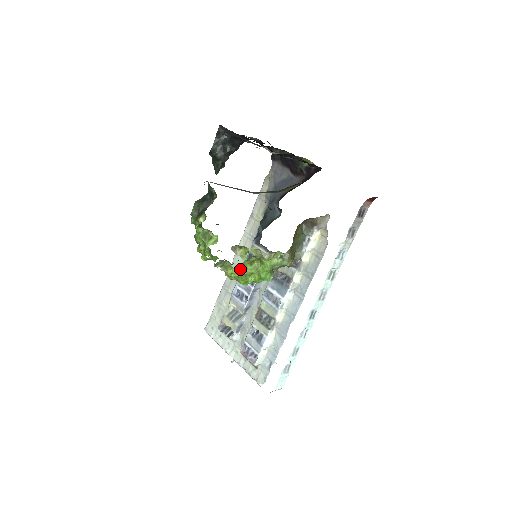
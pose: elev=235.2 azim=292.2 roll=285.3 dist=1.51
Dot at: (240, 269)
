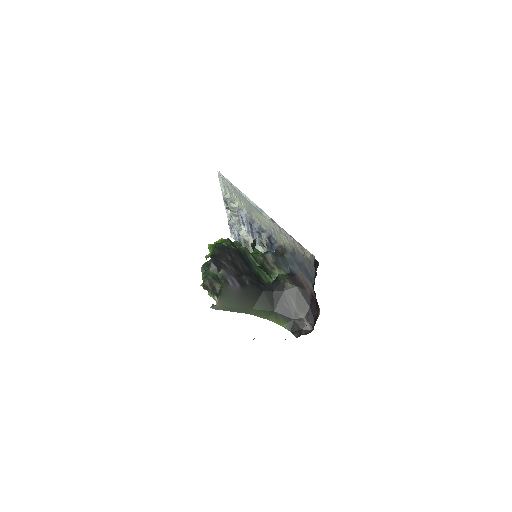
Dot at: occluded
